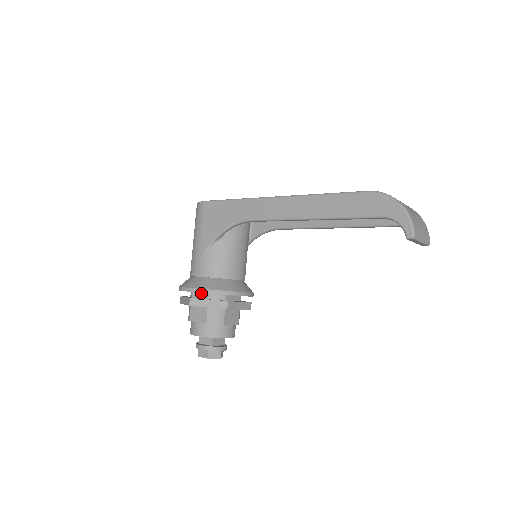
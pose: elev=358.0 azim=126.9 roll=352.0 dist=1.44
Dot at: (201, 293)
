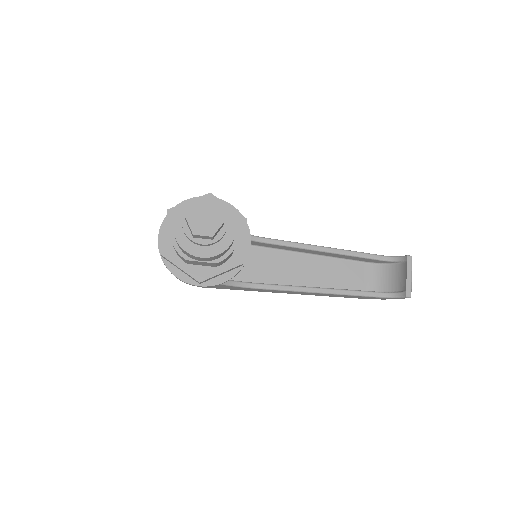
Dot at: occluded
